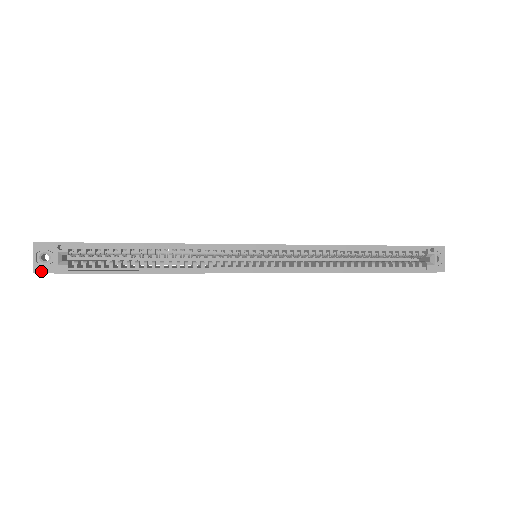
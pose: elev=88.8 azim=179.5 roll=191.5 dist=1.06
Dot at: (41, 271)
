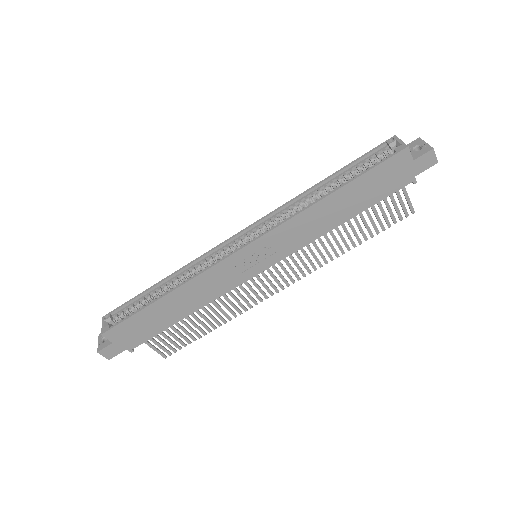
Dot at: (102, 348)
